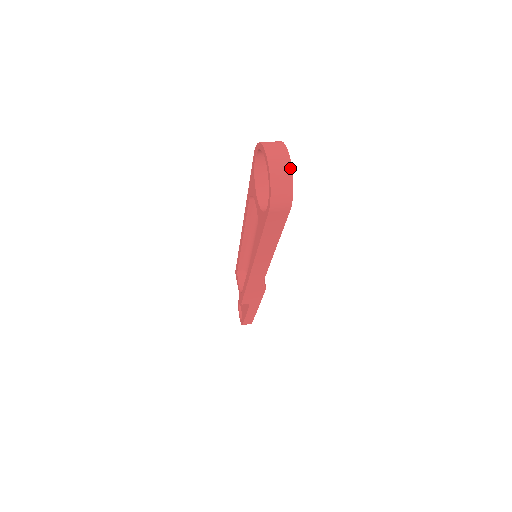
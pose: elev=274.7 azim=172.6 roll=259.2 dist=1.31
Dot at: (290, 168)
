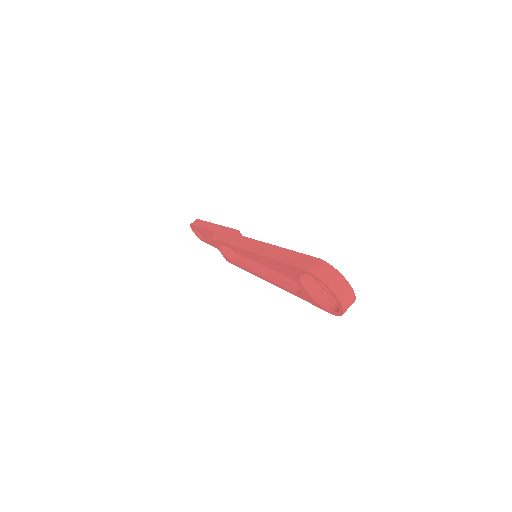
Dot at: (354, 298)
